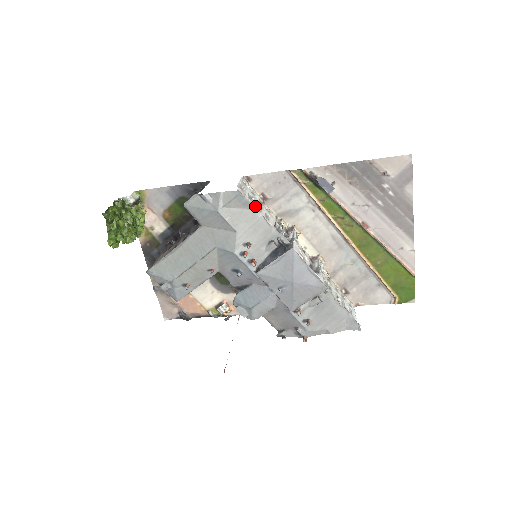
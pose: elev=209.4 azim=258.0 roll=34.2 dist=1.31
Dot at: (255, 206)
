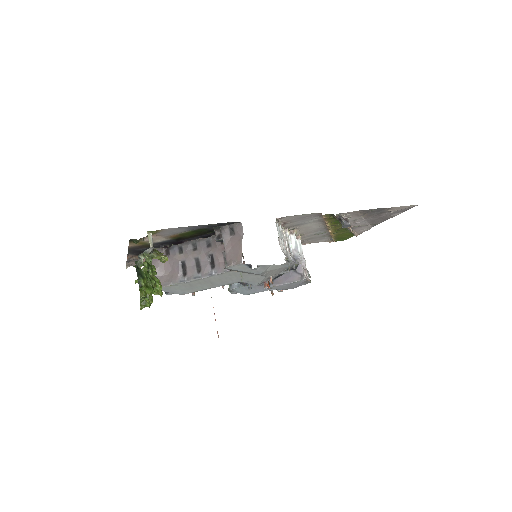
Dot at: occluded
